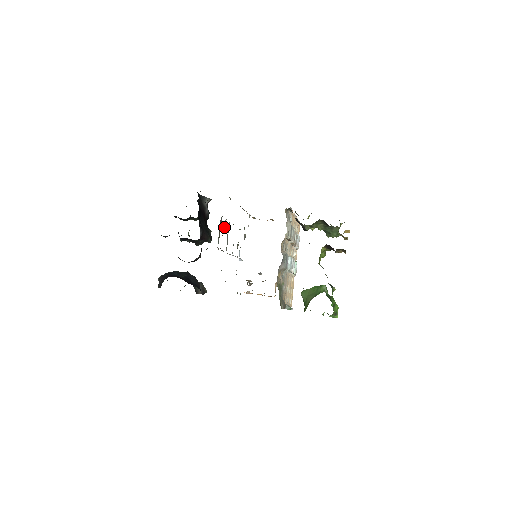
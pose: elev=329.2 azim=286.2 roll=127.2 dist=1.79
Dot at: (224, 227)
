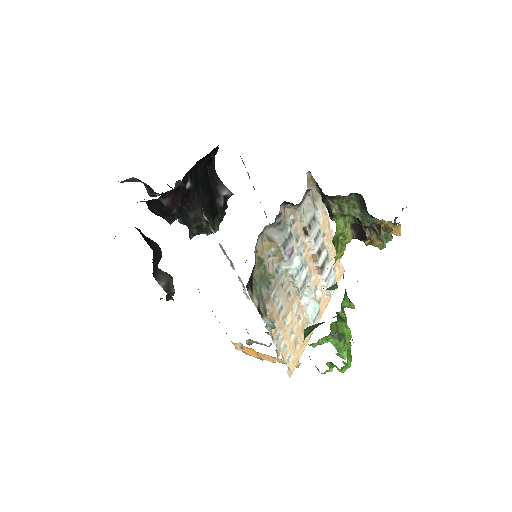
Dot at: occluded
